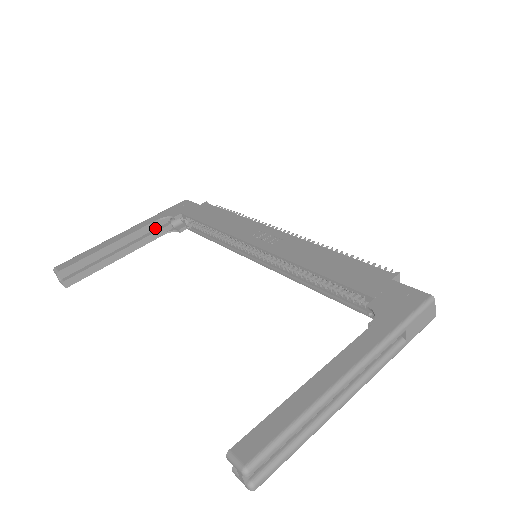
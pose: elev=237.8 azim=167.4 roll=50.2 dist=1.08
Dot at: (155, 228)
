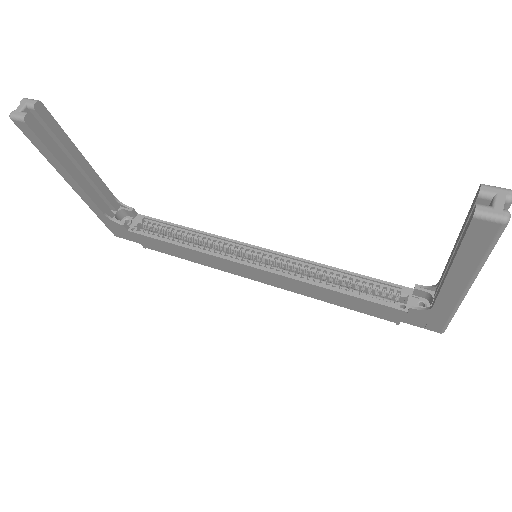
Dot at: occluded
